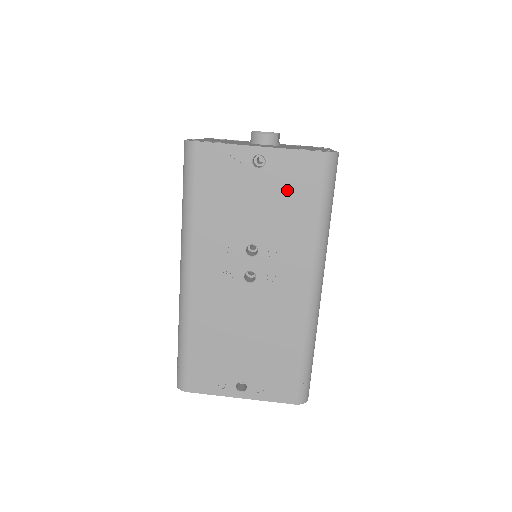
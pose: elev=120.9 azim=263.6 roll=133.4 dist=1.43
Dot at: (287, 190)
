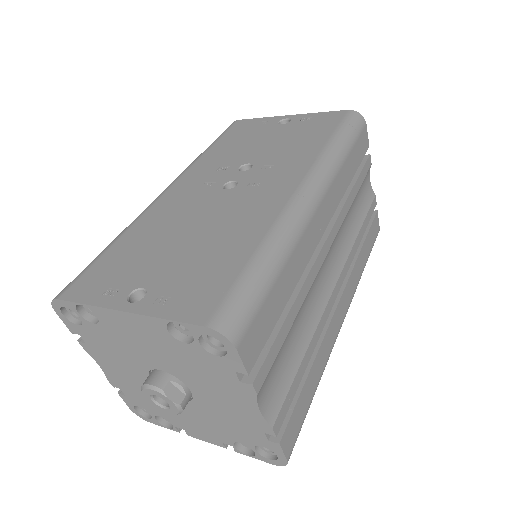
Dot at: (303, 131)
